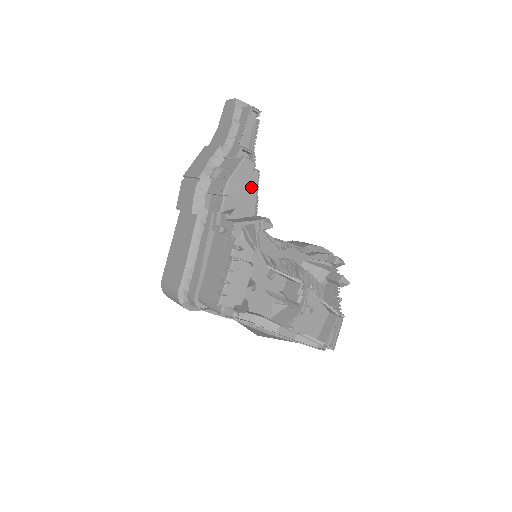
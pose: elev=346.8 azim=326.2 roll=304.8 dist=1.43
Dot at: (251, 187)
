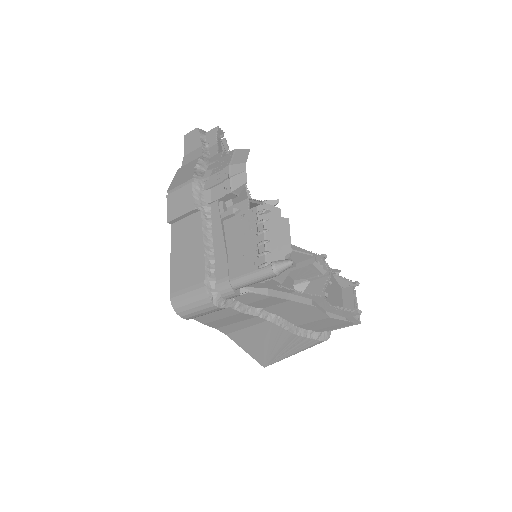
Dot at: occluded
